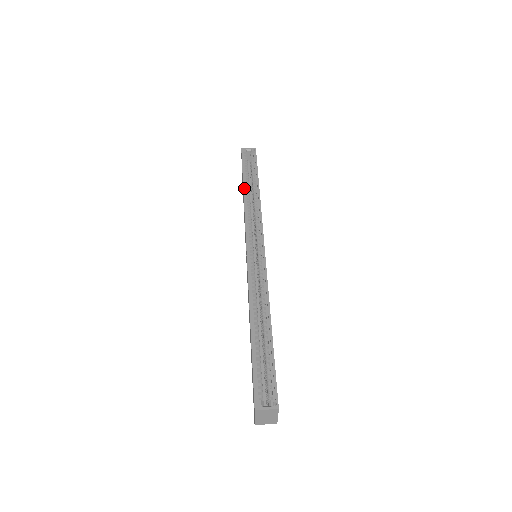
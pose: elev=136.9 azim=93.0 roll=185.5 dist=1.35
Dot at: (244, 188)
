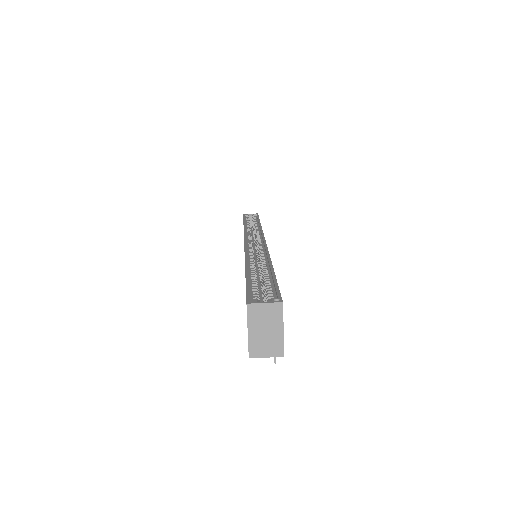
Dot at: (244, 223)
